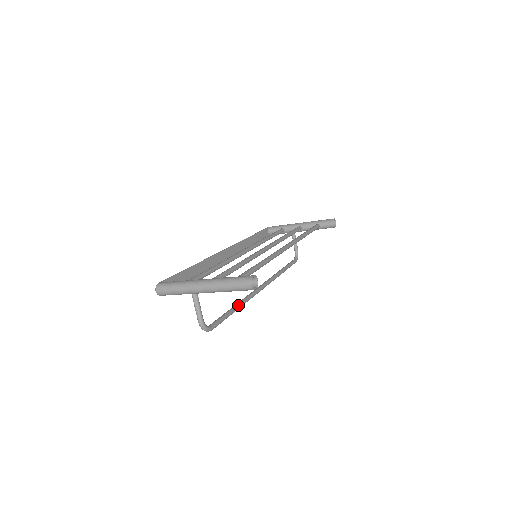
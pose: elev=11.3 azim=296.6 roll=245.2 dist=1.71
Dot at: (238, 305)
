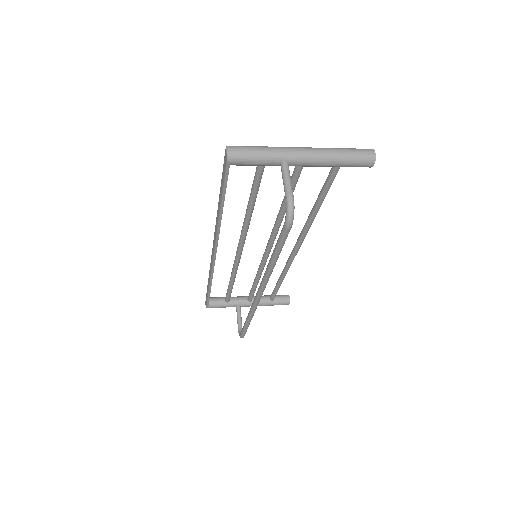
Dot at: occluded
